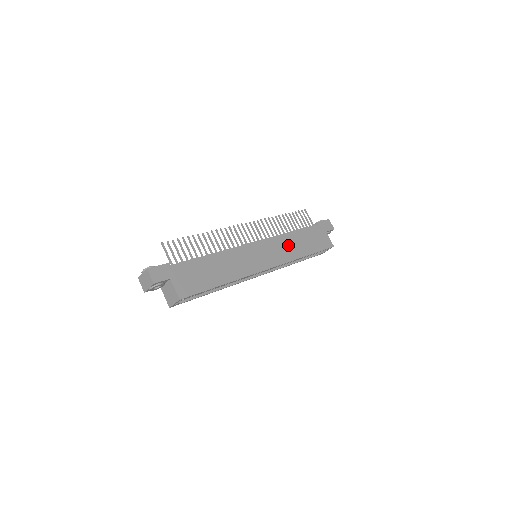
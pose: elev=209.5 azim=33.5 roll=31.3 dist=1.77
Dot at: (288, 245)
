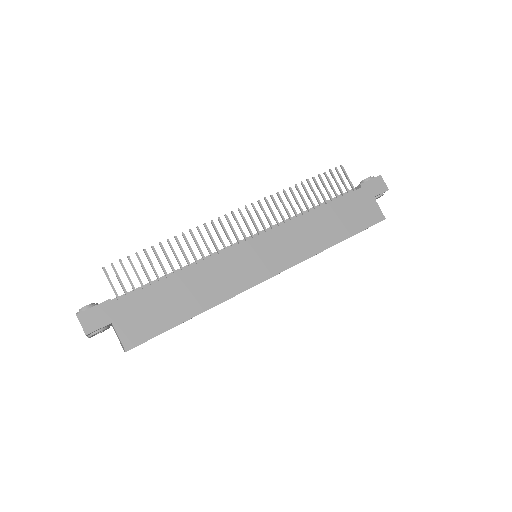
Dot at: (306, 232)
